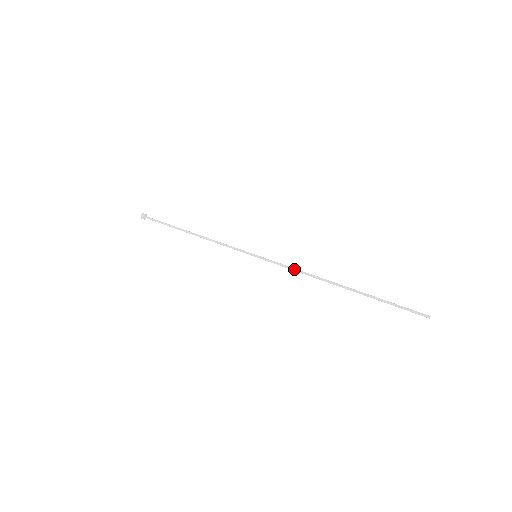
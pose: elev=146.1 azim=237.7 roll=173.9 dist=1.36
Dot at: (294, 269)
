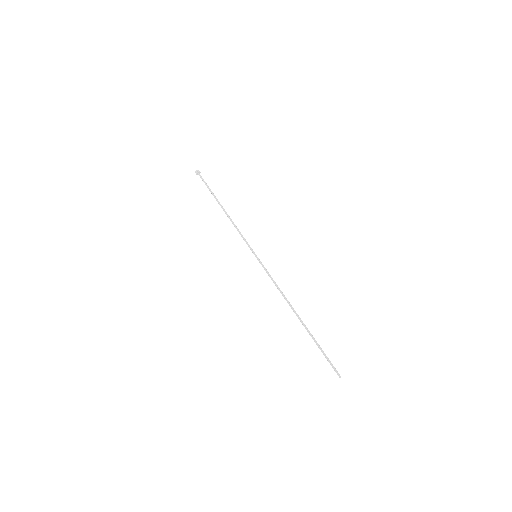
Dot at: occluded
